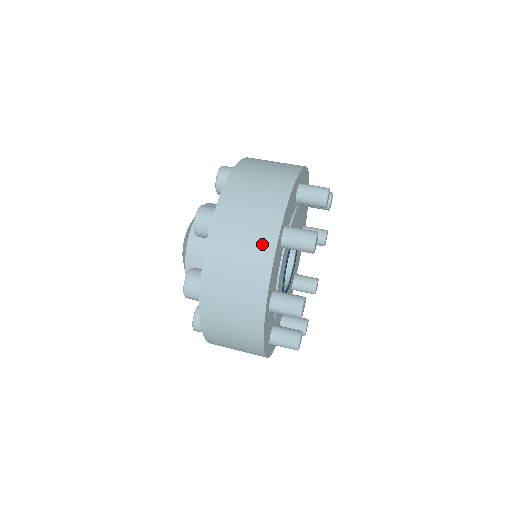
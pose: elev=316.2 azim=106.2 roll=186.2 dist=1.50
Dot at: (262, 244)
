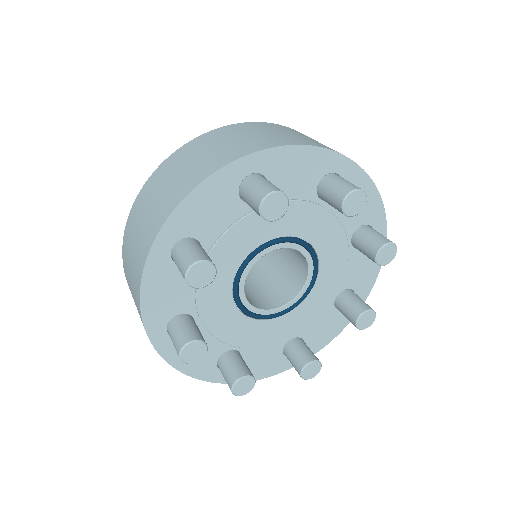
Dot at: (213, 162)
